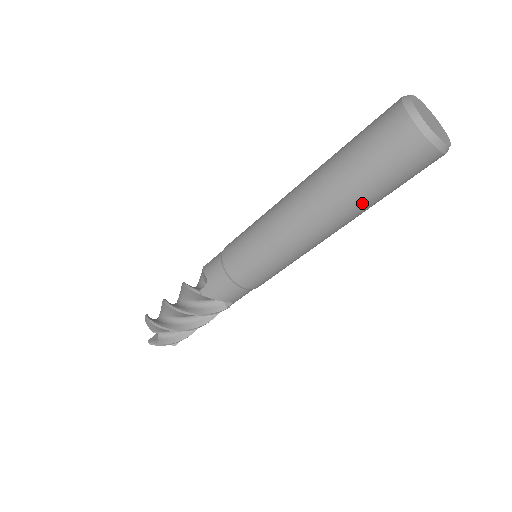
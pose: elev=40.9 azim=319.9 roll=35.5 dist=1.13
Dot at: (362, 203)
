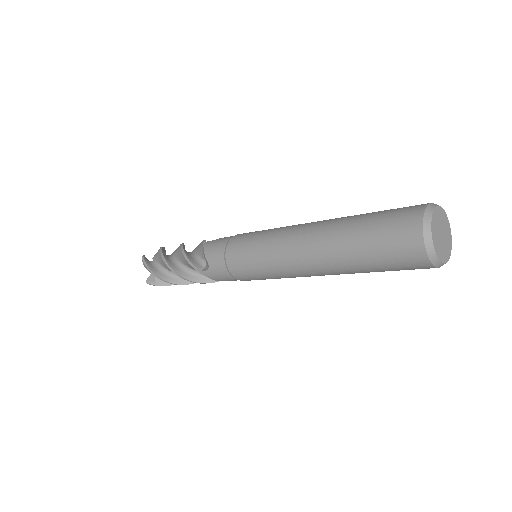
Dot at: occluded
